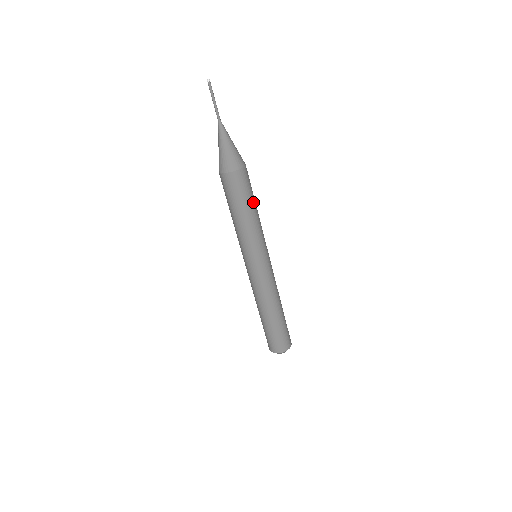
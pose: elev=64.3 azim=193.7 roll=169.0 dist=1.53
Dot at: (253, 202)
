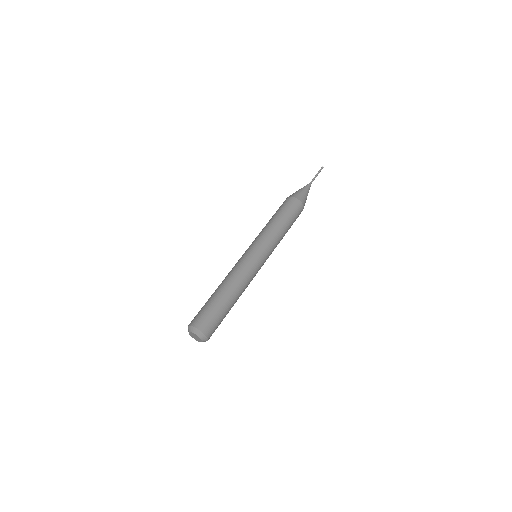
Dot at: (283, 217)
